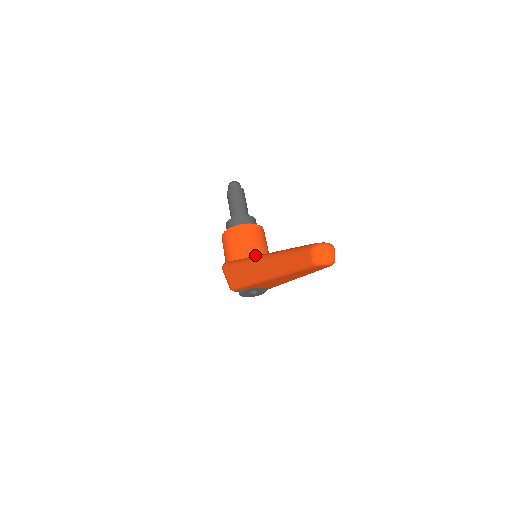
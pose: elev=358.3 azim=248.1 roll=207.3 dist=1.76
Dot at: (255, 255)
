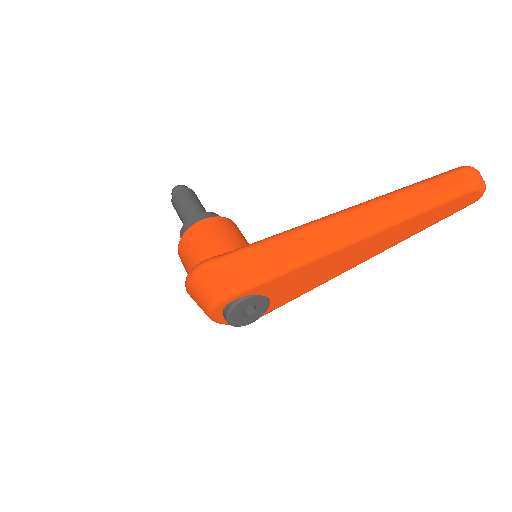
Dot at: occluded
